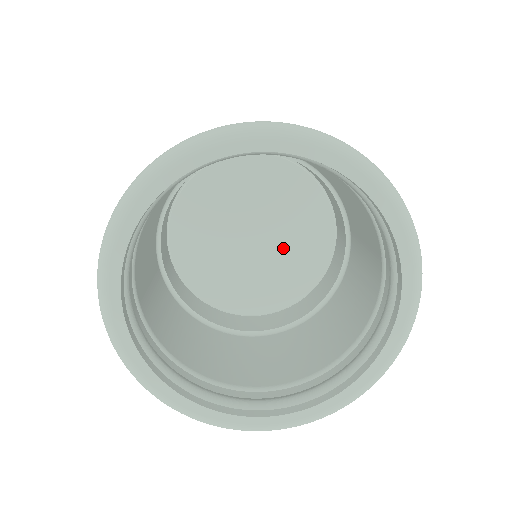
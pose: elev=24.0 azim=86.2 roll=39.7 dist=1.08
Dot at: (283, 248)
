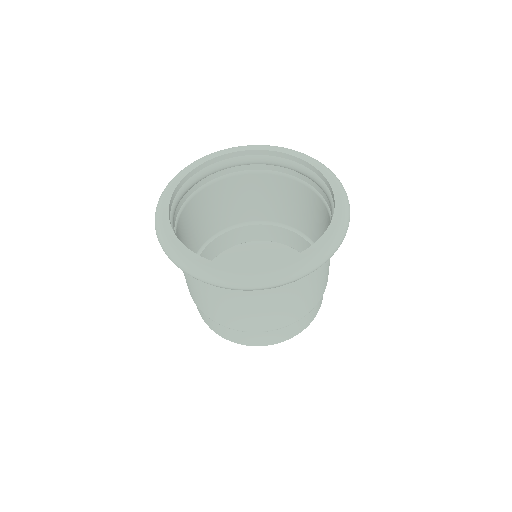
Dot at: occluded
